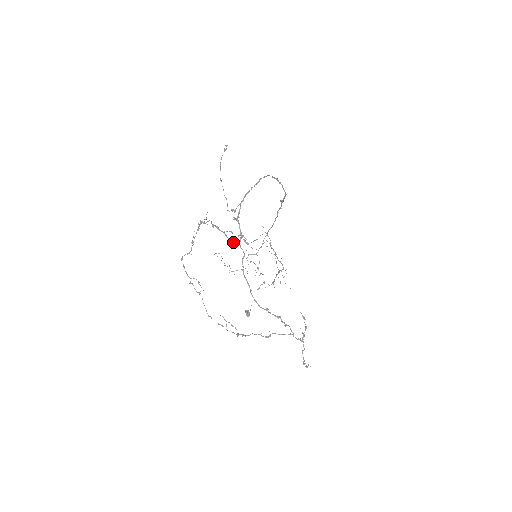
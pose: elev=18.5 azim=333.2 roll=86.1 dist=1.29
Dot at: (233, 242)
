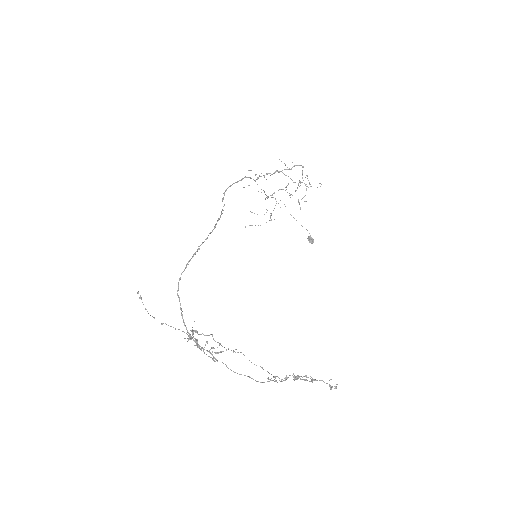
Dot at: occluded
